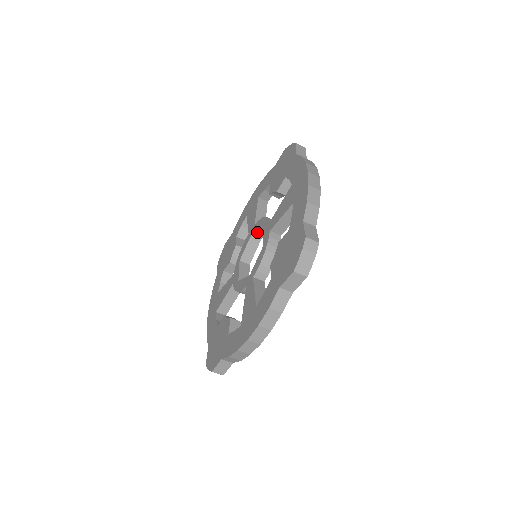
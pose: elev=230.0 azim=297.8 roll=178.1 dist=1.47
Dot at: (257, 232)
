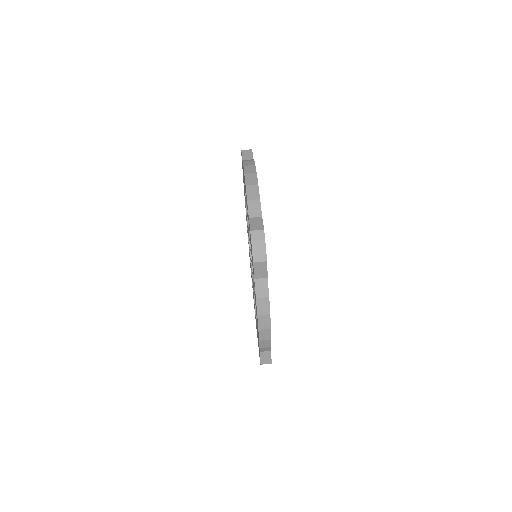
Dot at: occluded
